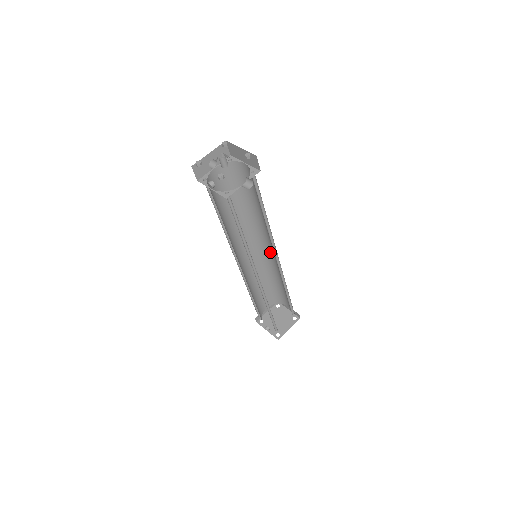
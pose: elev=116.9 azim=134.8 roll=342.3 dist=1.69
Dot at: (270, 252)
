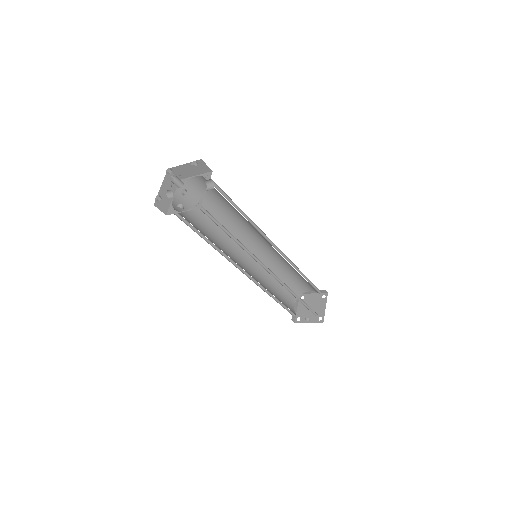
Dot at: (265, 247)
